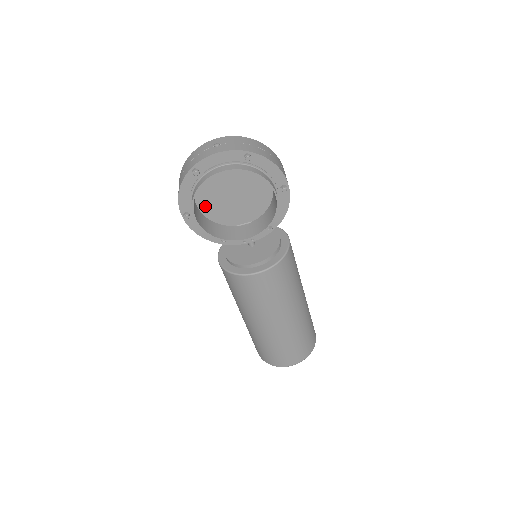
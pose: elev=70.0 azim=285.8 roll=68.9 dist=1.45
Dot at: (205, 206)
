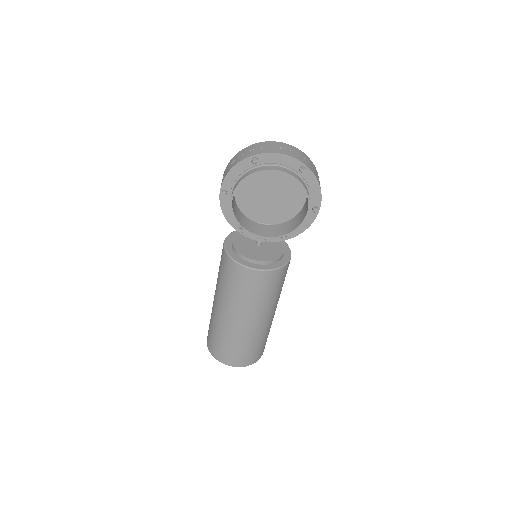
Dot at: (241, 193)
